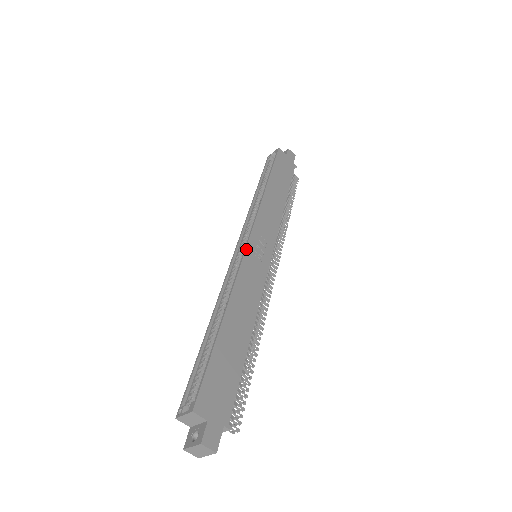
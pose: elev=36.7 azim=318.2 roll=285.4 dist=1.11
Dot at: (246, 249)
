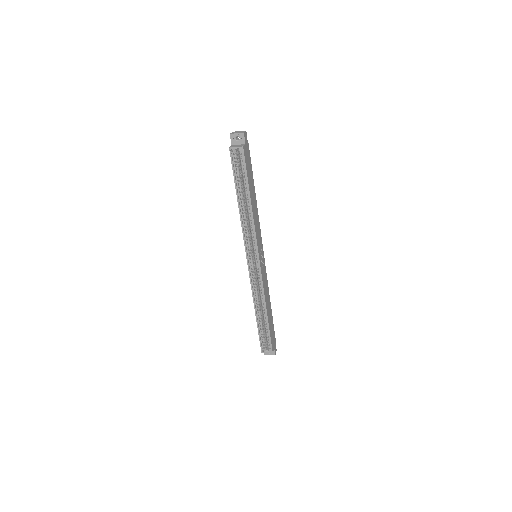
Dot at: (261, 269)
